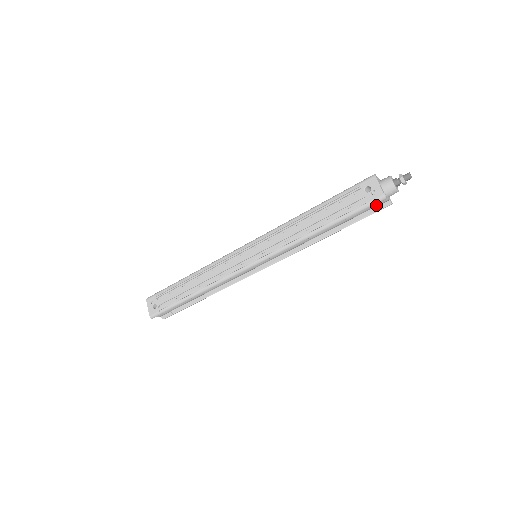
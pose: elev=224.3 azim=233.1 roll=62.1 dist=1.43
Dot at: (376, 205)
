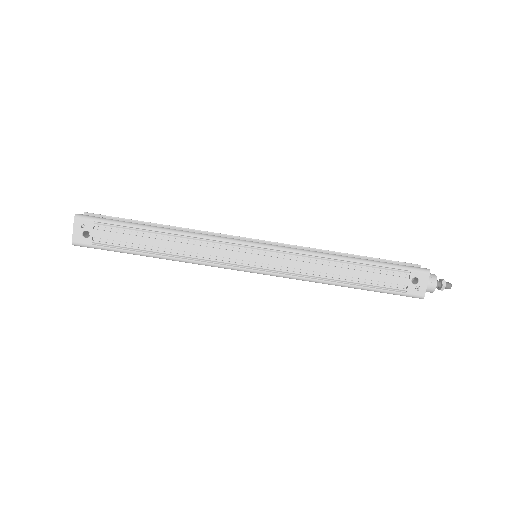
Dot at: occluded
